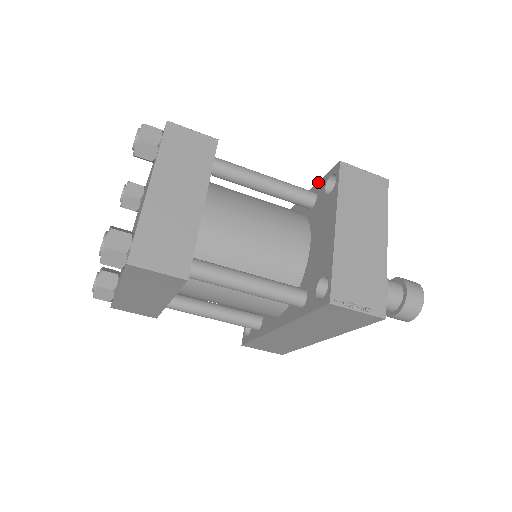
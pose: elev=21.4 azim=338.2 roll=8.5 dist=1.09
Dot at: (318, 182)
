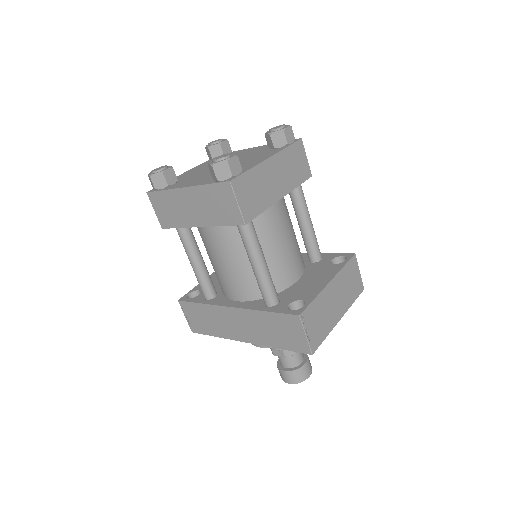
Dot at: (328, 253)
